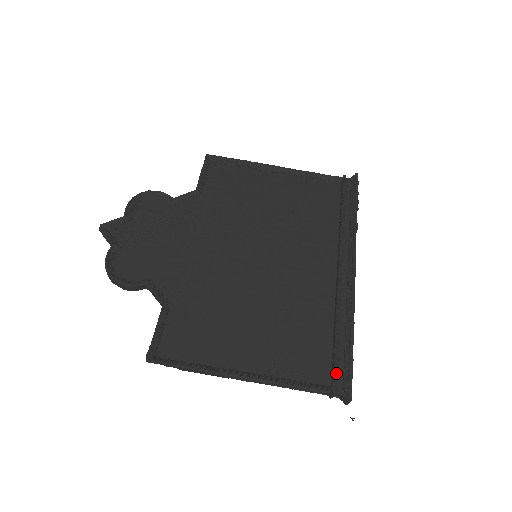
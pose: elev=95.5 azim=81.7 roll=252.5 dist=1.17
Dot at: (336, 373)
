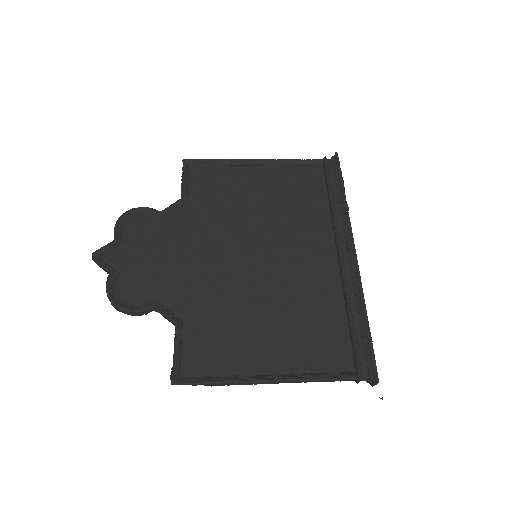
Dot at: (359, 358)
